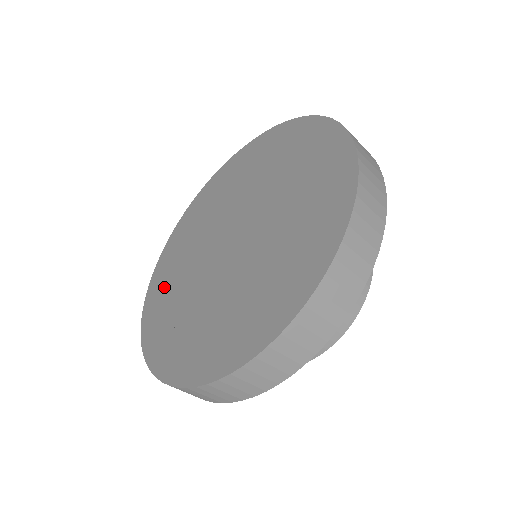
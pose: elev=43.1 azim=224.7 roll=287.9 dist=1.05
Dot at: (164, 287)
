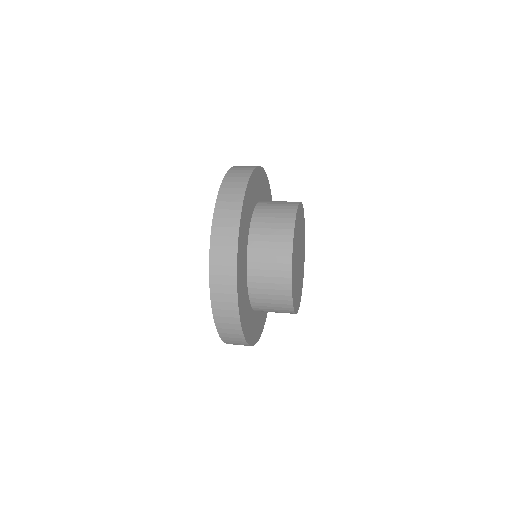
Dot at: occluded
